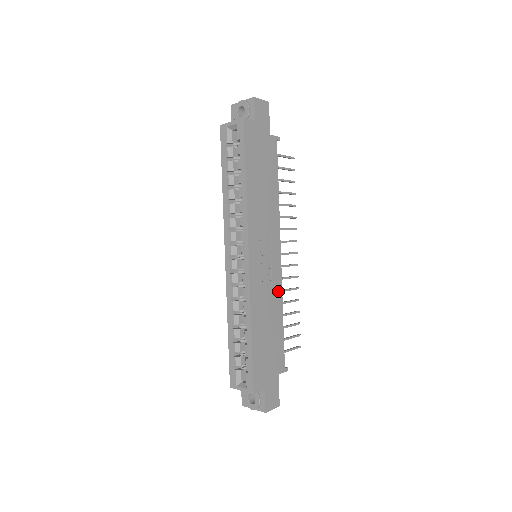
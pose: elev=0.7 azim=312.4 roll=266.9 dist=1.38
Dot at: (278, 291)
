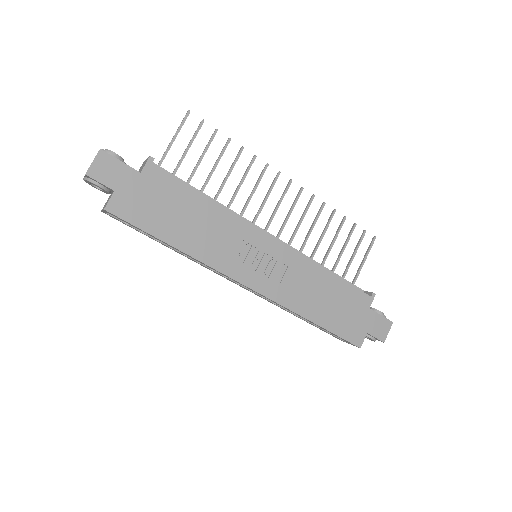
Dot at: (303, 264)
